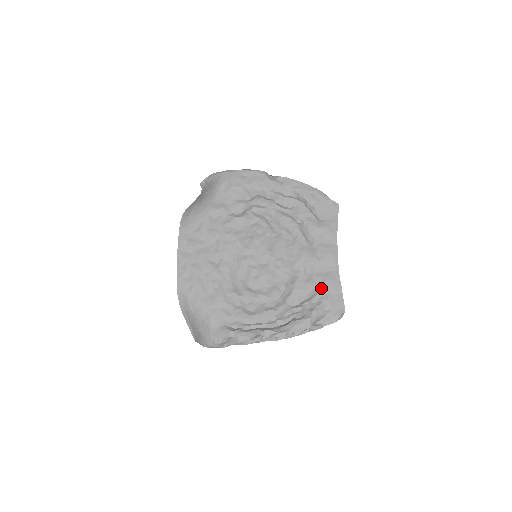
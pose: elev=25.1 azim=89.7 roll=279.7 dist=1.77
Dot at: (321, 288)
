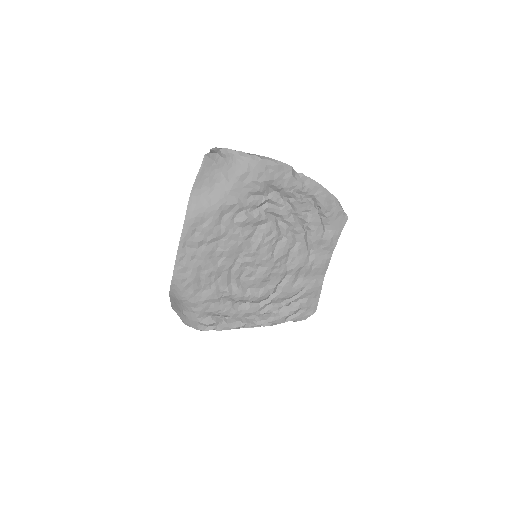
Dot at: (304, 293)
